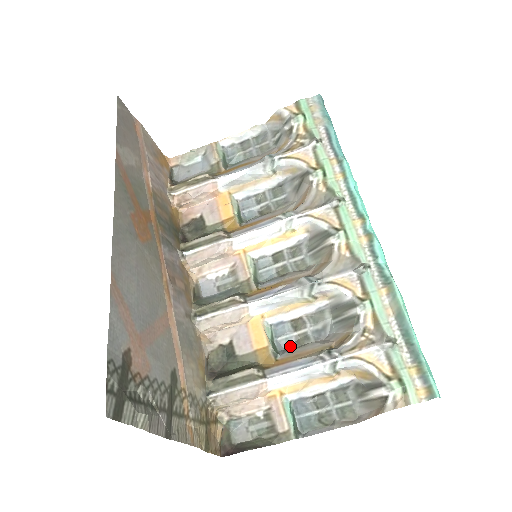
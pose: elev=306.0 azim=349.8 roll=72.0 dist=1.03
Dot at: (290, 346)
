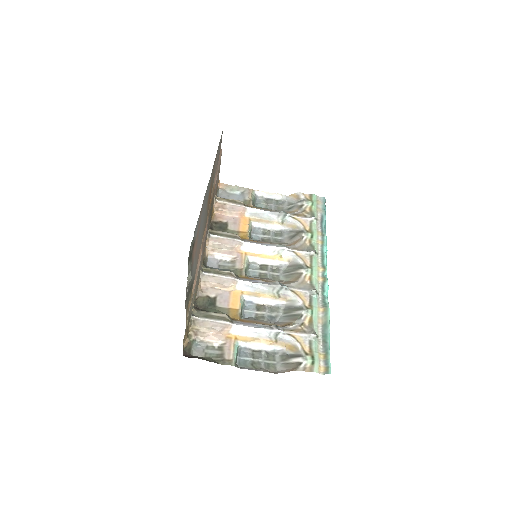
Dot at: (251, 317)
